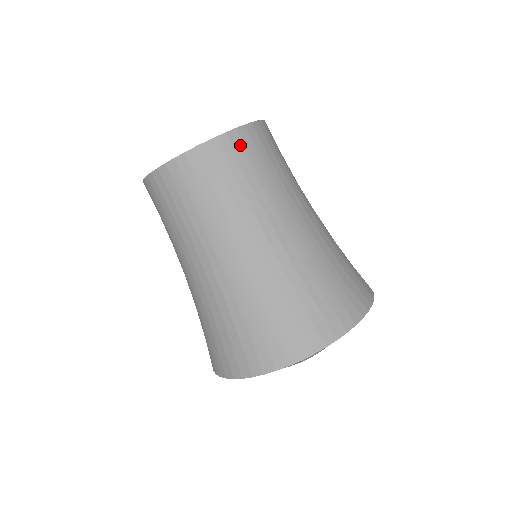
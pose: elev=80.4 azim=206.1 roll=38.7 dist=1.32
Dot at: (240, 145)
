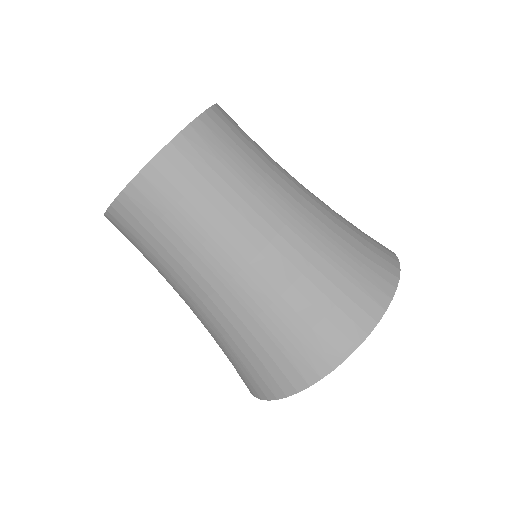
Dot at: (200, 142)
